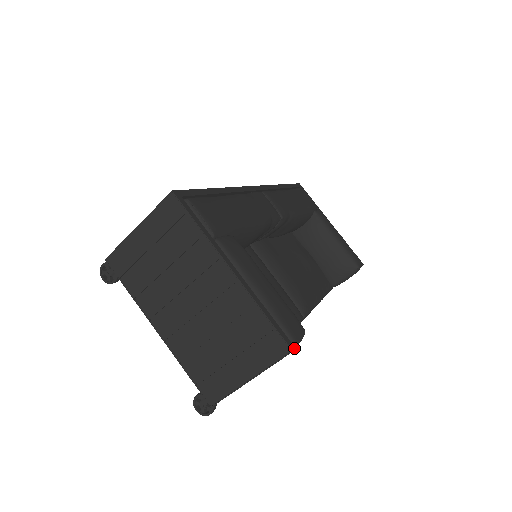
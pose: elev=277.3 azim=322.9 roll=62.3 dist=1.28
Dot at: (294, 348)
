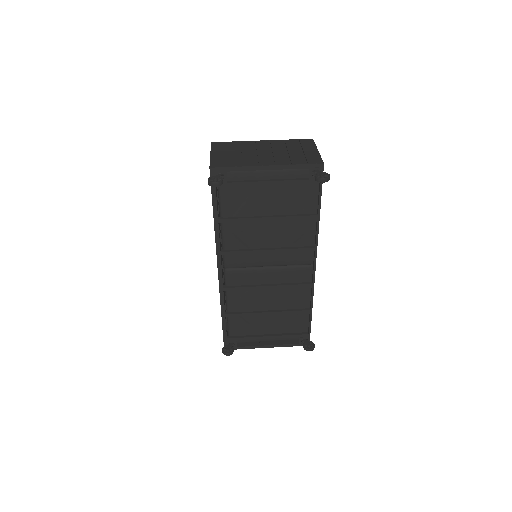
Dot at: occluded
